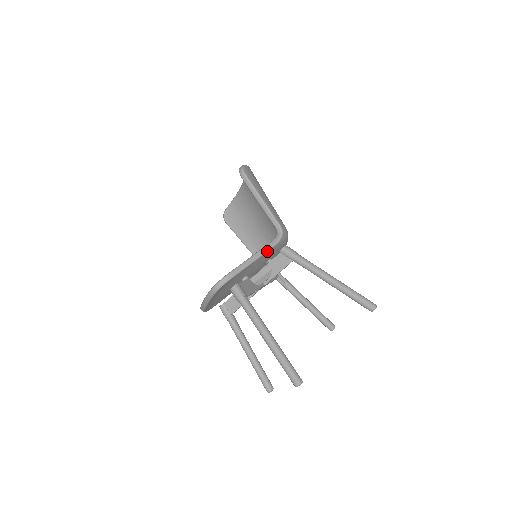
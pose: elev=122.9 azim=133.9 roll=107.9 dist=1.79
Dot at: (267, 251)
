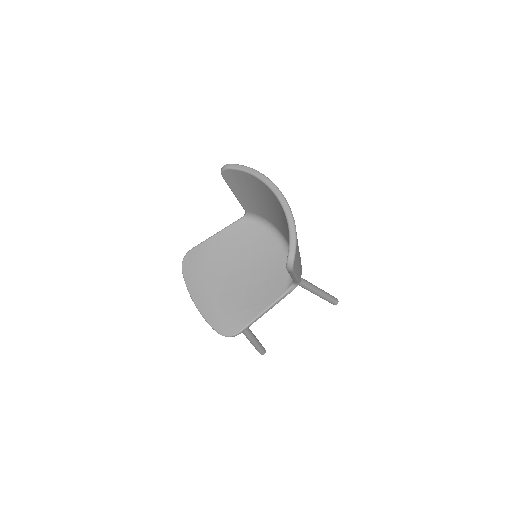
Dot at: (278, 302)
